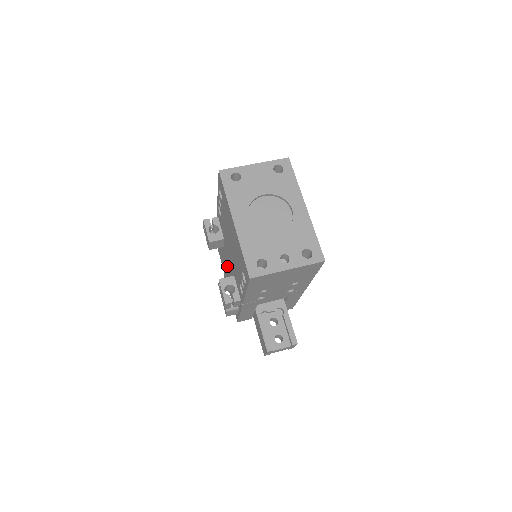
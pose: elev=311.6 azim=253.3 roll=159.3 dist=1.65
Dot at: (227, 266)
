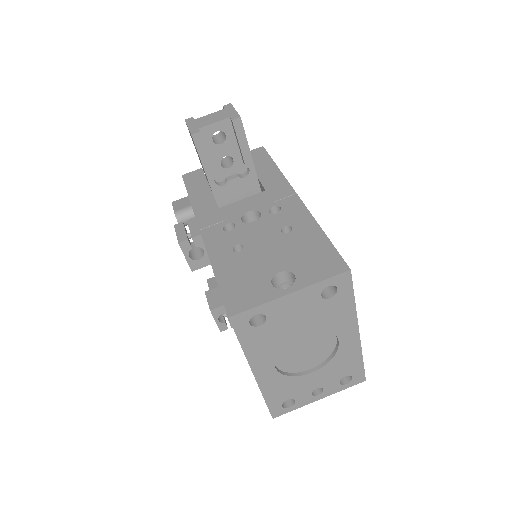
Dot at: occluded
